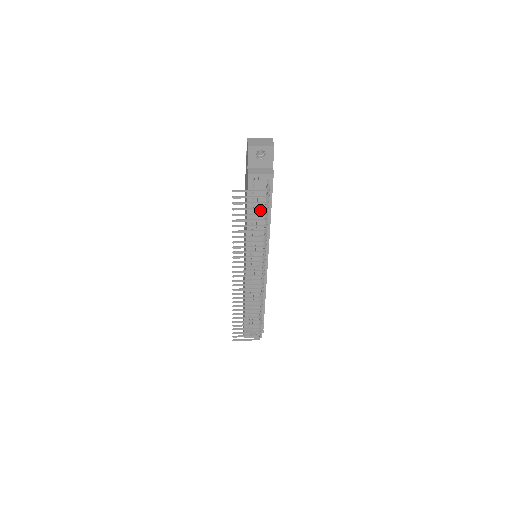
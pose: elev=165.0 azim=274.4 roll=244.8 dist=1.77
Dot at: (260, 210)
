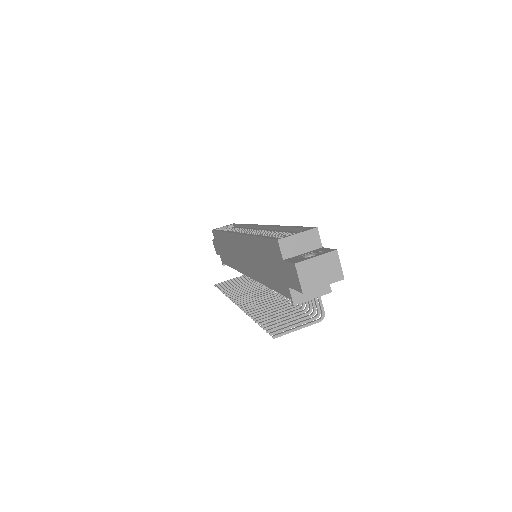
Dot at: occluded
